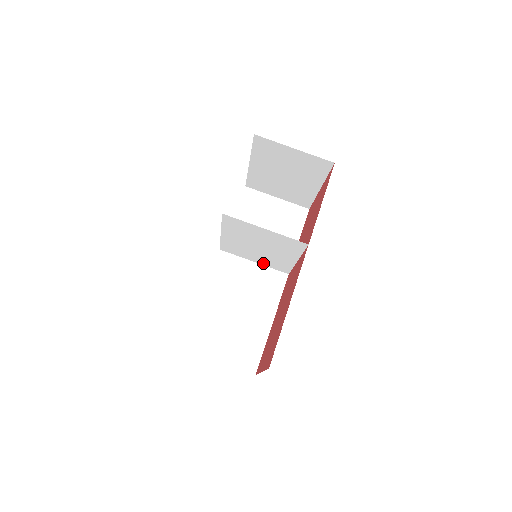
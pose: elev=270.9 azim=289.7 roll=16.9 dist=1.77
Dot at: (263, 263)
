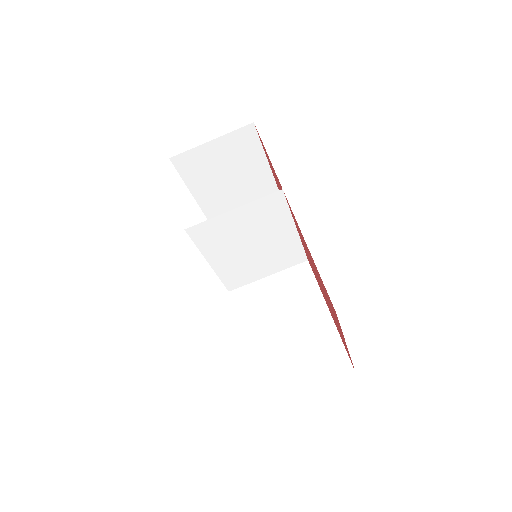
Dot at: (276, 269)
